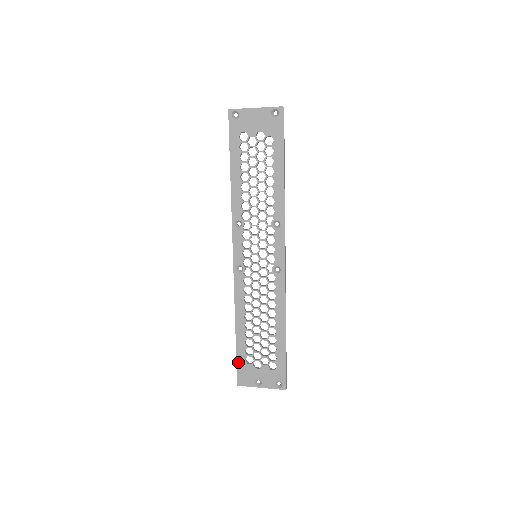
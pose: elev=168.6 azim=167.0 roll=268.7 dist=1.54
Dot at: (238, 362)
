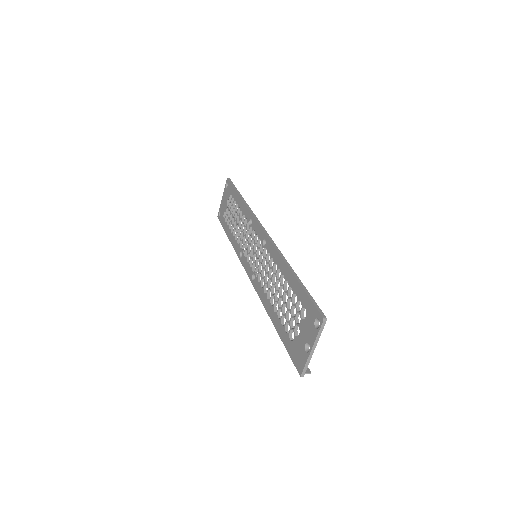
Dot at: (288, 351)
